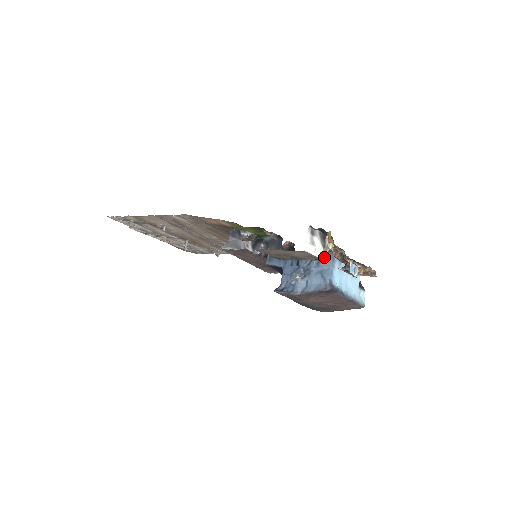
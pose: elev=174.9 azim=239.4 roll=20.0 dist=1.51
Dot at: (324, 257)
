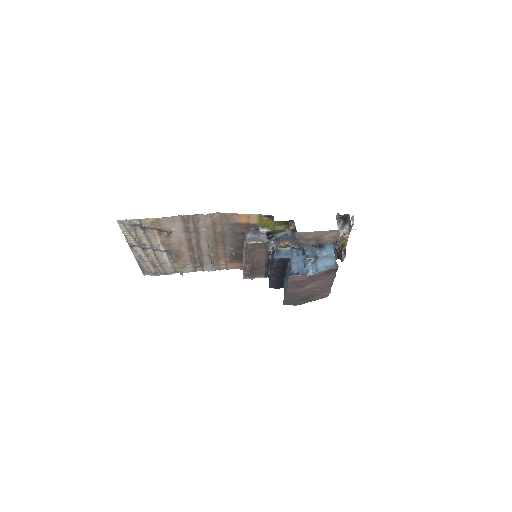
Dot at: (325, 246)
